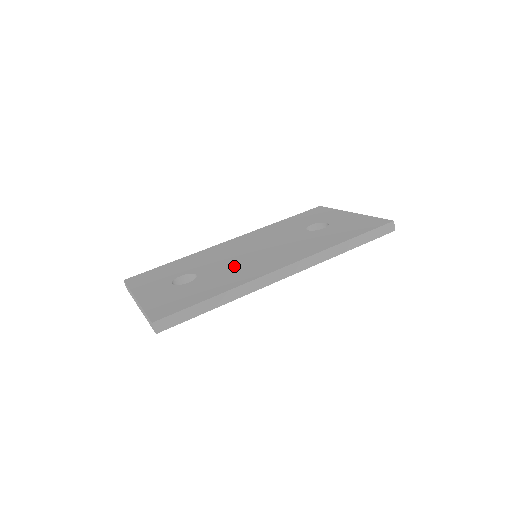
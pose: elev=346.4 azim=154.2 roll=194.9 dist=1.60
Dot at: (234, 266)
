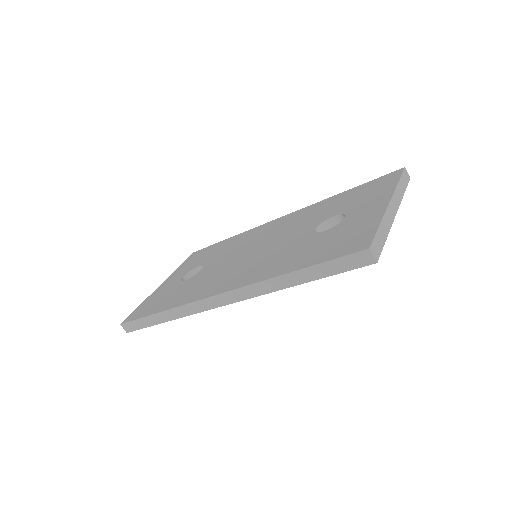
Dot at: (216, 271)
